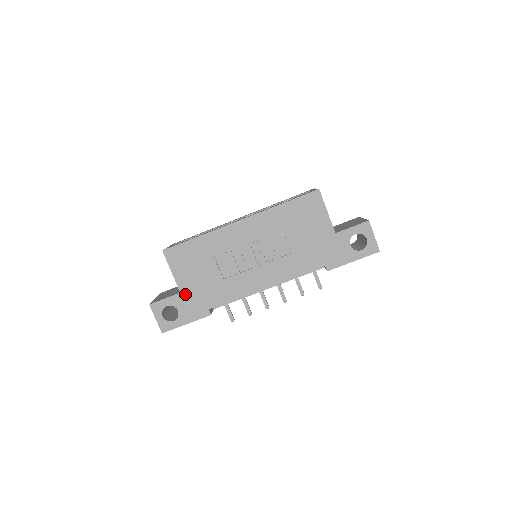
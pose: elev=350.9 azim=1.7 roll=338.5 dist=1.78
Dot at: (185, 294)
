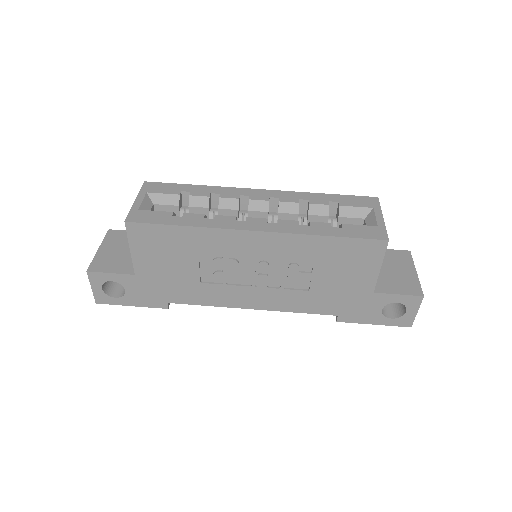
Dot at: (141, 278)
